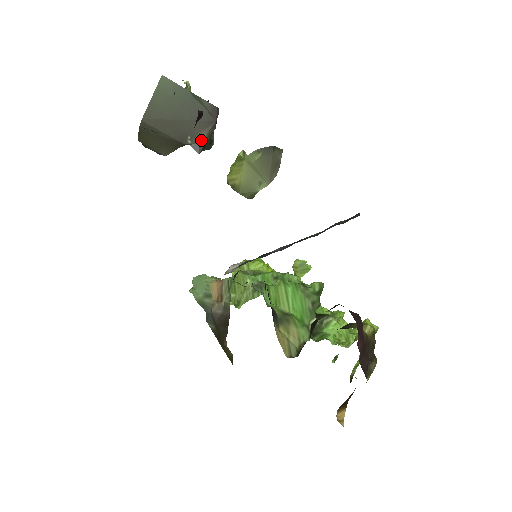
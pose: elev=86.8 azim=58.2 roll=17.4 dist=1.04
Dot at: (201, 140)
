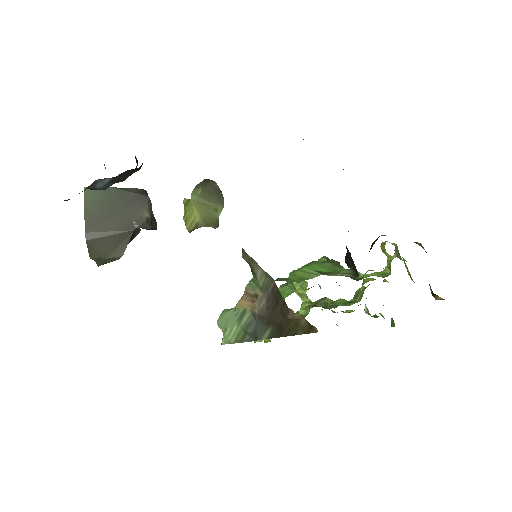
Dot at: (145, 218)
